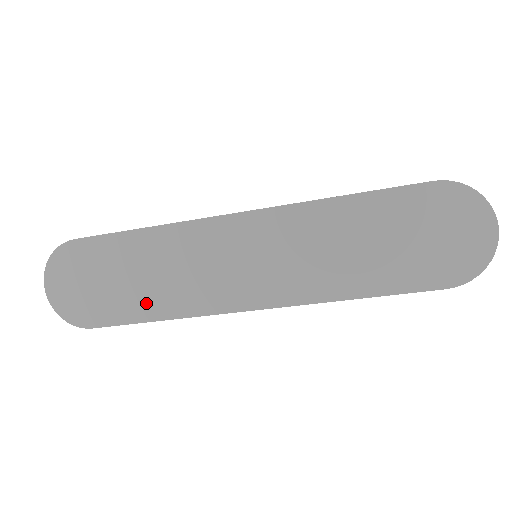
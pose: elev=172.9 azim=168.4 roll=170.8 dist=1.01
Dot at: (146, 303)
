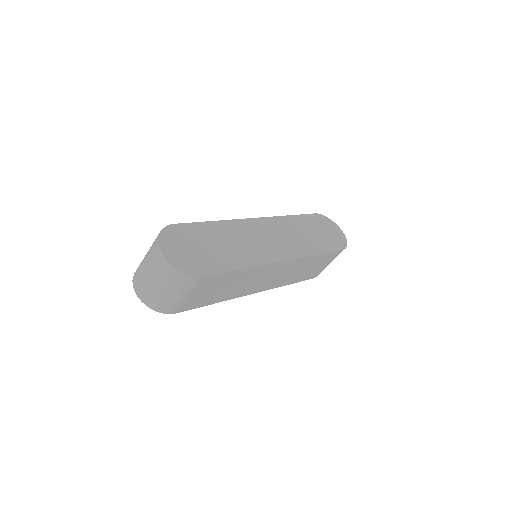
Dot at: (232, 259)
